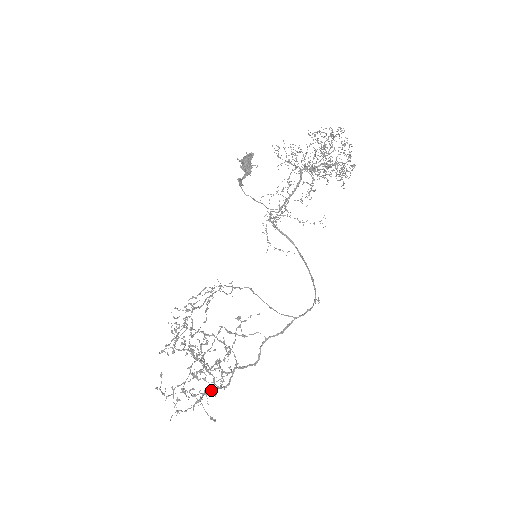
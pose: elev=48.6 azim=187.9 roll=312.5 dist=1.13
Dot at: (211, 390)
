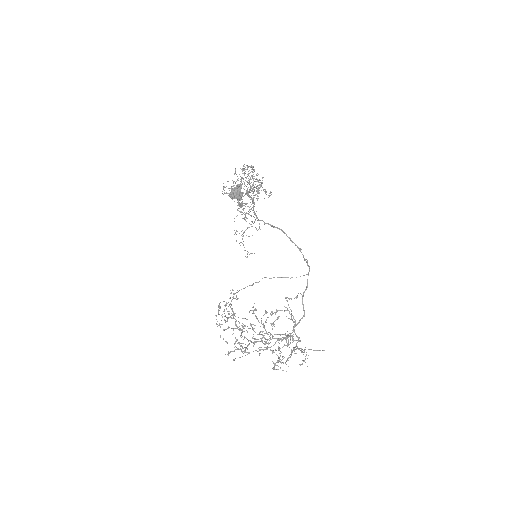
Dot at: (294, 348)
